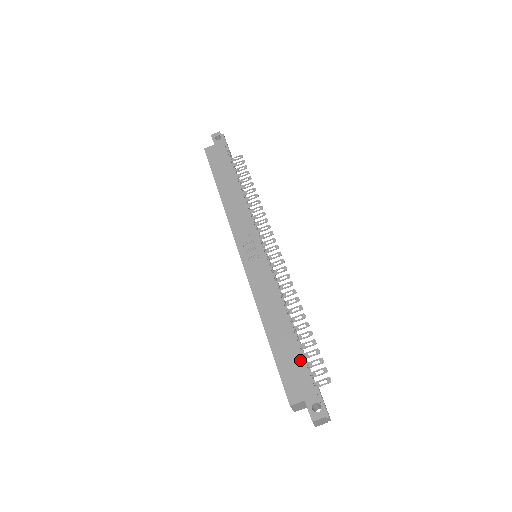
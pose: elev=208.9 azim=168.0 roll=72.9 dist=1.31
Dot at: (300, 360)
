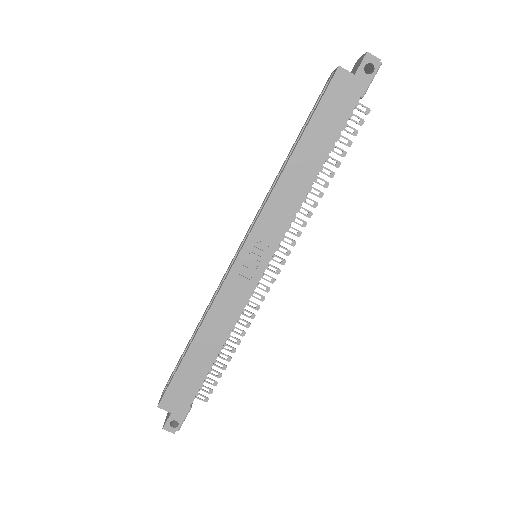
Dot at: (196, 387)
